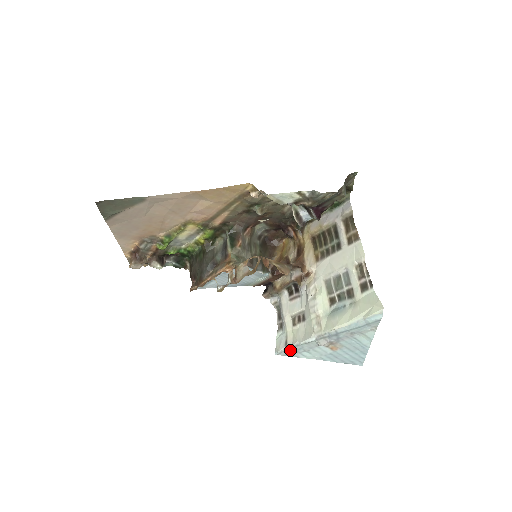
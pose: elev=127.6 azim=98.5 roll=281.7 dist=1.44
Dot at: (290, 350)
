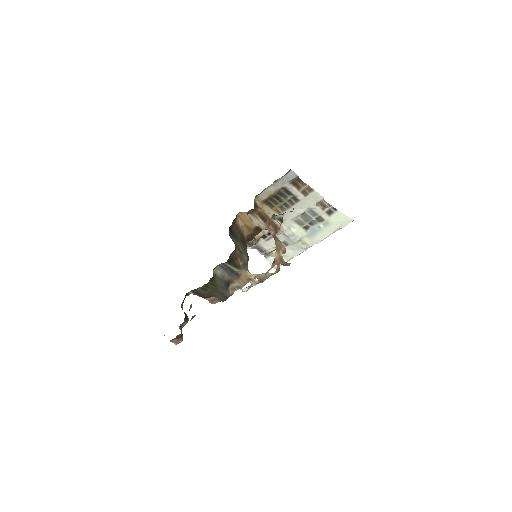
Dot at: occluded
